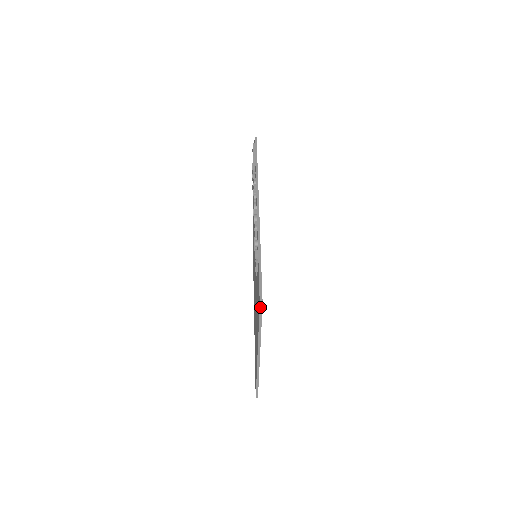
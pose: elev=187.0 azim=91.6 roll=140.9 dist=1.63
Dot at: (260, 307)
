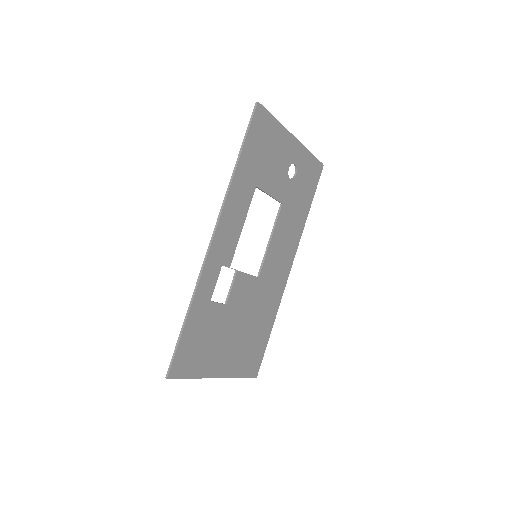
Dot at: (170, 378)
